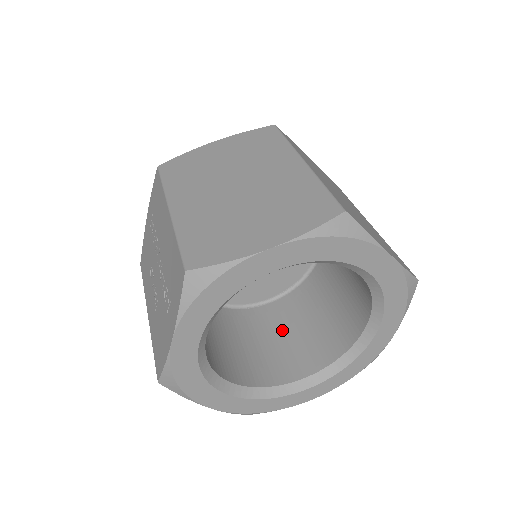
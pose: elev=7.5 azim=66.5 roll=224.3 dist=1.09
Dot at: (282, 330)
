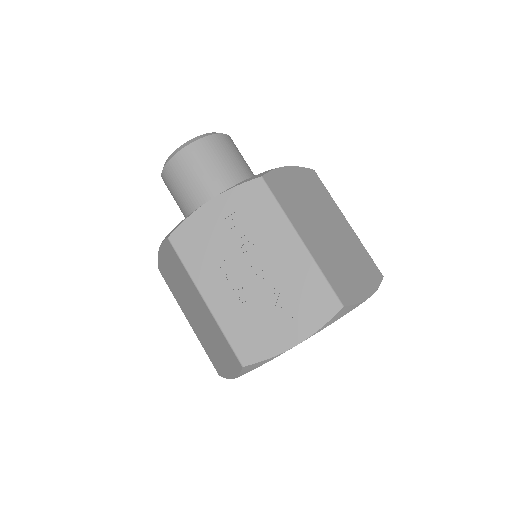
Dot at: occluded
